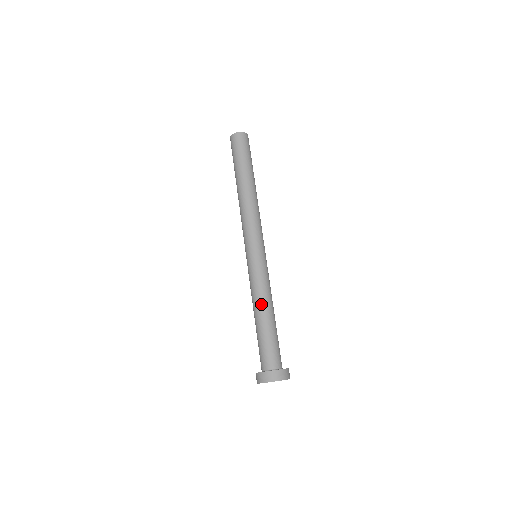
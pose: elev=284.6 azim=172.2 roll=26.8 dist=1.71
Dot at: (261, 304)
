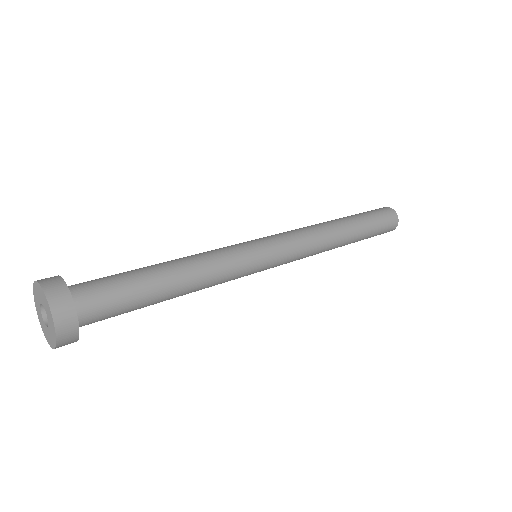
Dot at: (189, 264)
